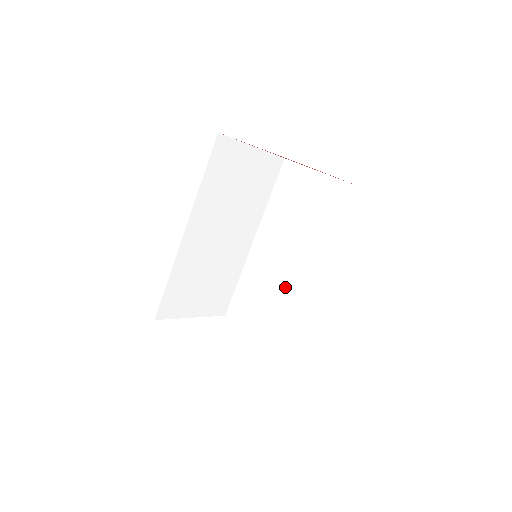
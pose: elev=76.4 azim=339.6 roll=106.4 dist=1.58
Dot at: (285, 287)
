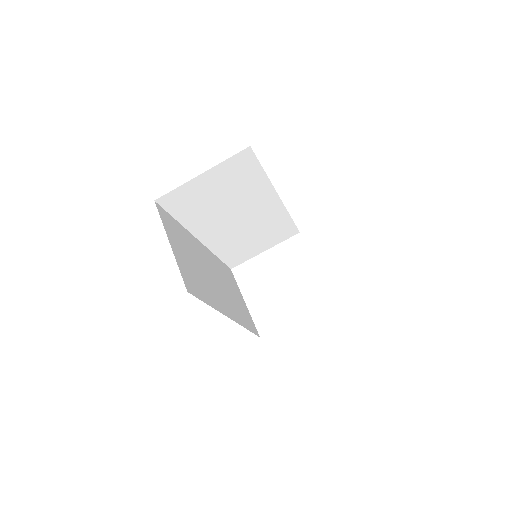
Dot at: occluded
